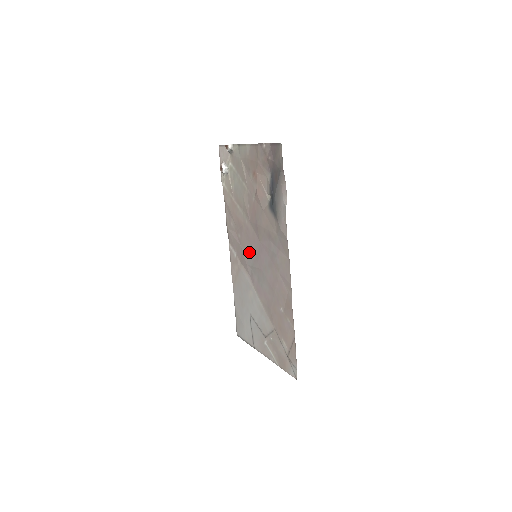
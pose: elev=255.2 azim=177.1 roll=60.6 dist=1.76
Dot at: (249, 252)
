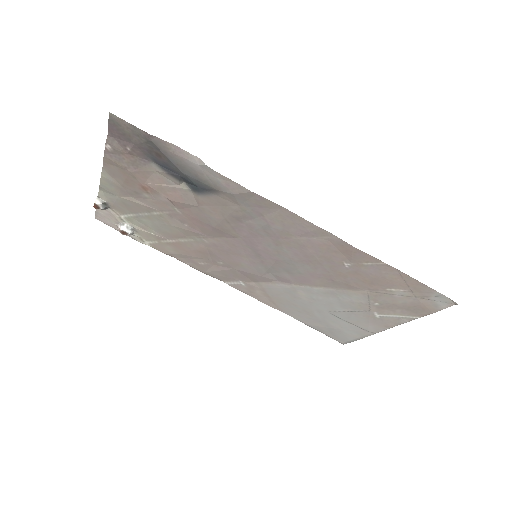
Dot at: (247, 263)
